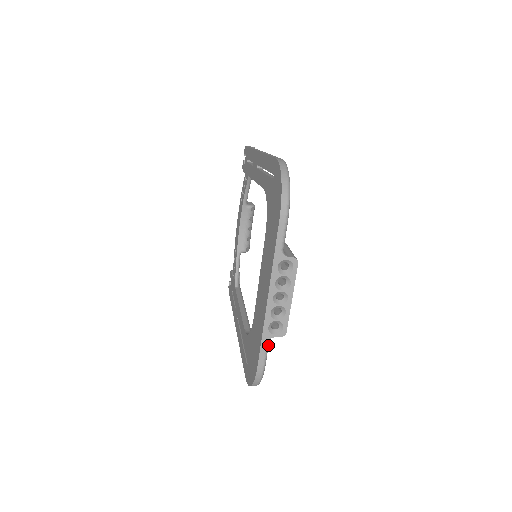
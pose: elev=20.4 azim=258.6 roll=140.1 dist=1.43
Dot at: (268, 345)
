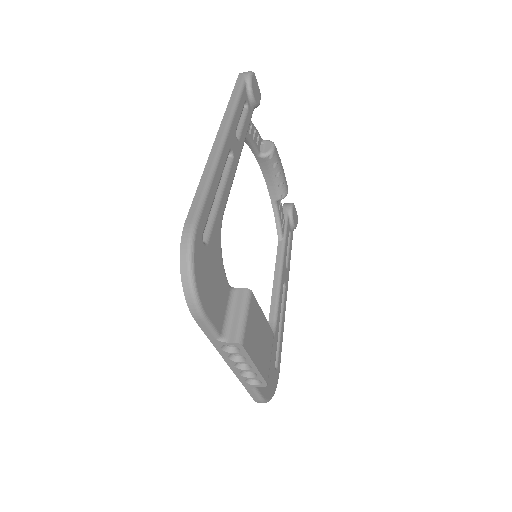
Dot at: (255, 389)
